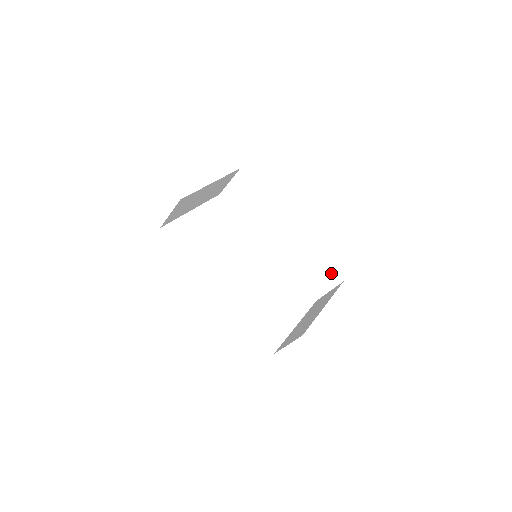
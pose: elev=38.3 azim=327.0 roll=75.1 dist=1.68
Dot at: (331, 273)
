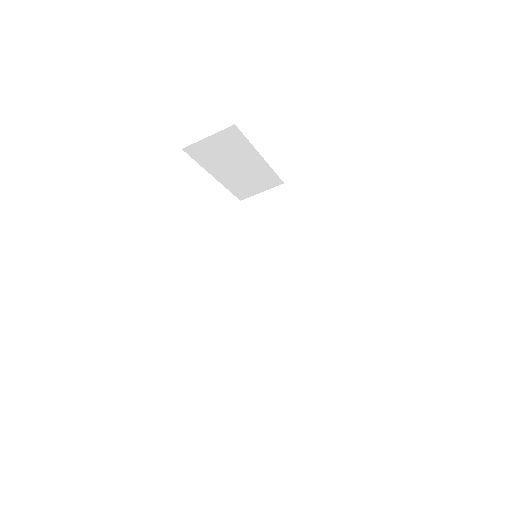
Dot at: (317, 342)
